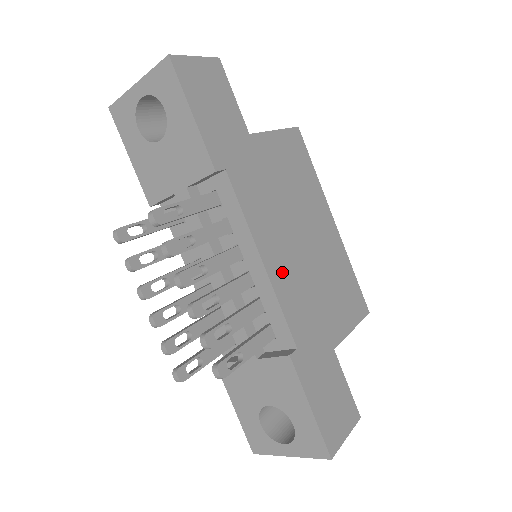
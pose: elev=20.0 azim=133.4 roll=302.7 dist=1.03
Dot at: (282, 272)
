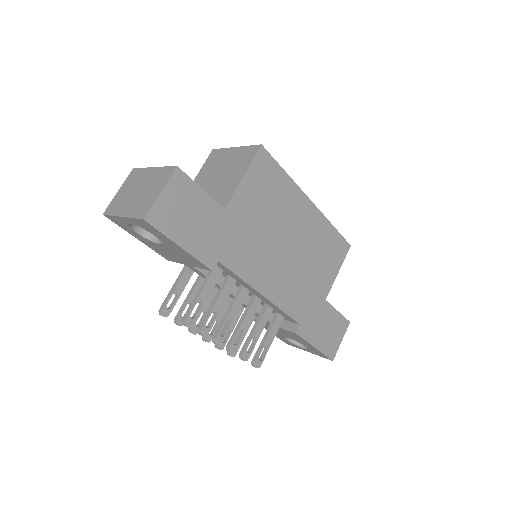
Dot at: (279, 288)
